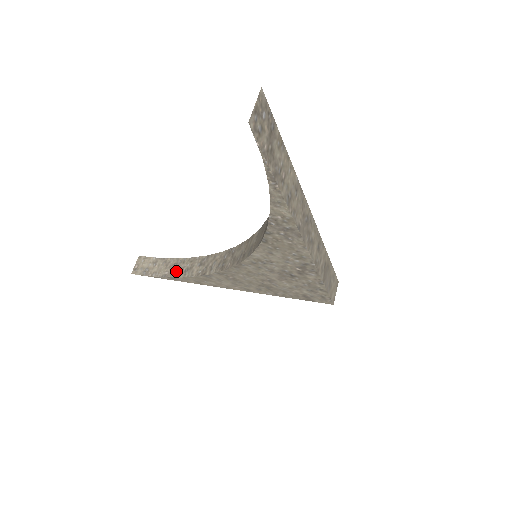
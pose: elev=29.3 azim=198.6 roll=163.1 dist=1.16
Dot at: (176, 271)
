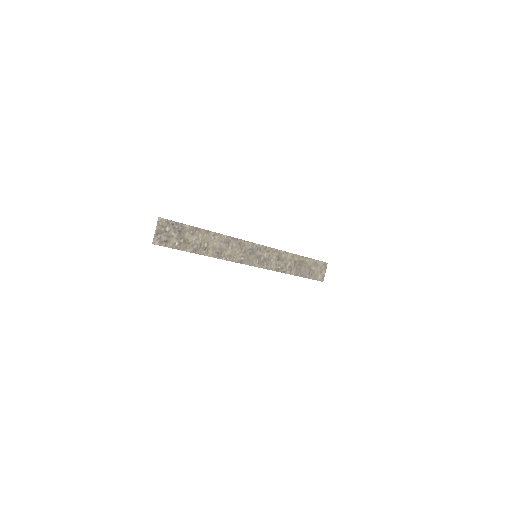
Dot at: occluded
